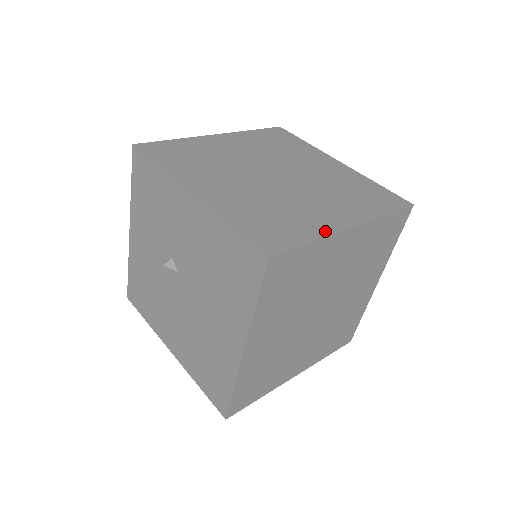
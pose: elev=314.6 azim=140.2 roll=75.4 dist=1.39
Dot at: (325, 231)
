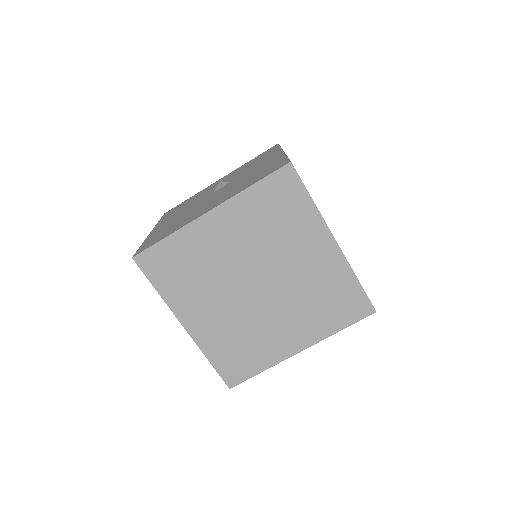
Dot at: occluded
